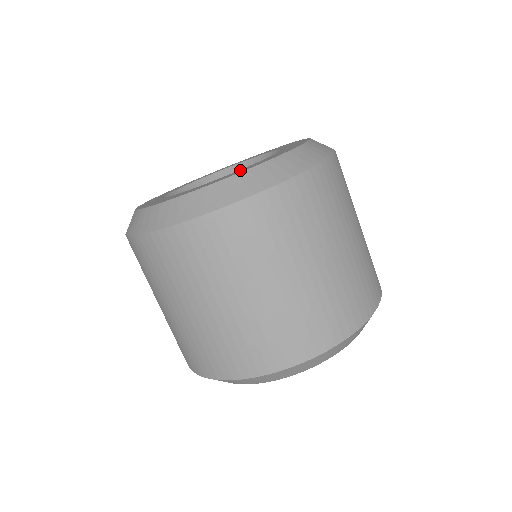
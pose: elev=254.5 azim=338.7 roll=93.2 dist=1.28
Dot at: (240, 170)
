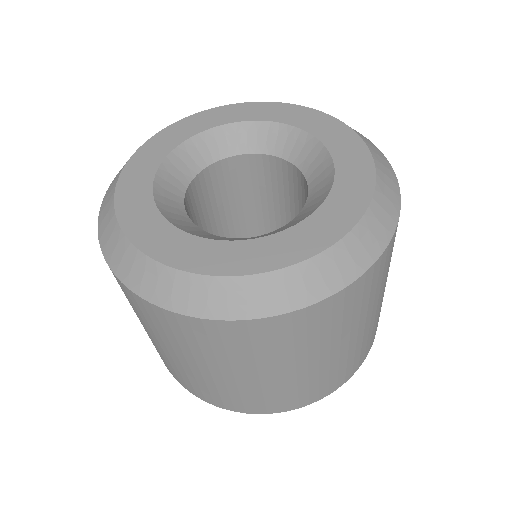
Dot at: (266, 246)
